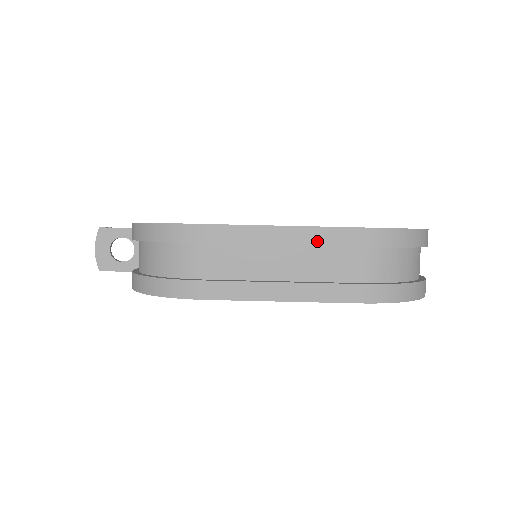
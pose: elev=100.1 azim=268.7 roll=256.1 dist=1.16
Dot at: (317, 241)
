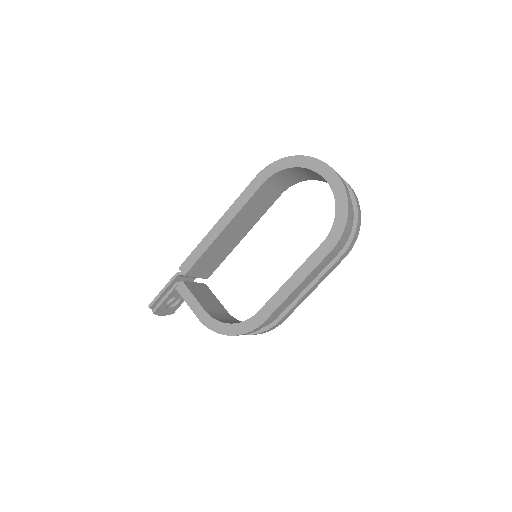
Dot at: (315, 273)
